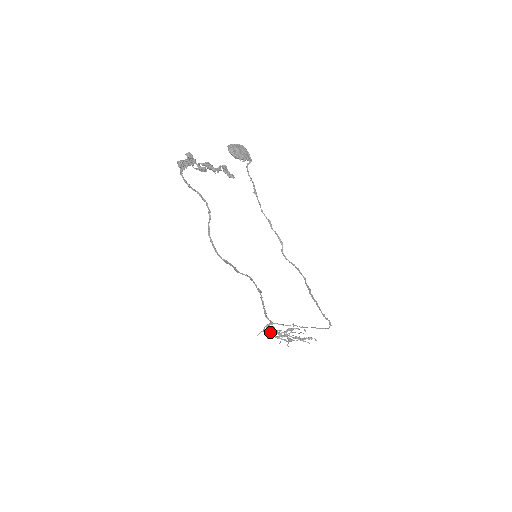
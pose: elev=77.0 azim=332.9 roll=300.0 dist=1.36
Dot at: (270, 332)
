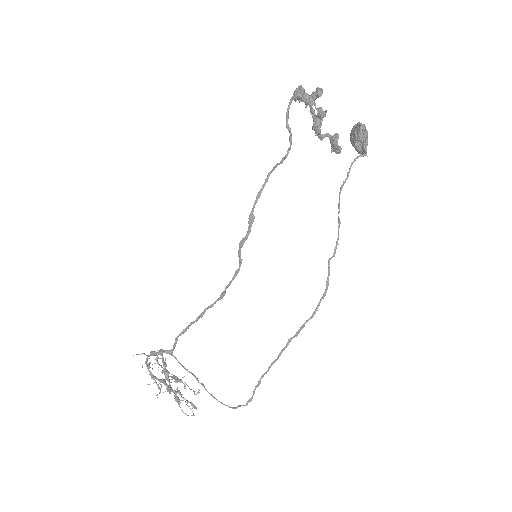
Dot at: occluded
